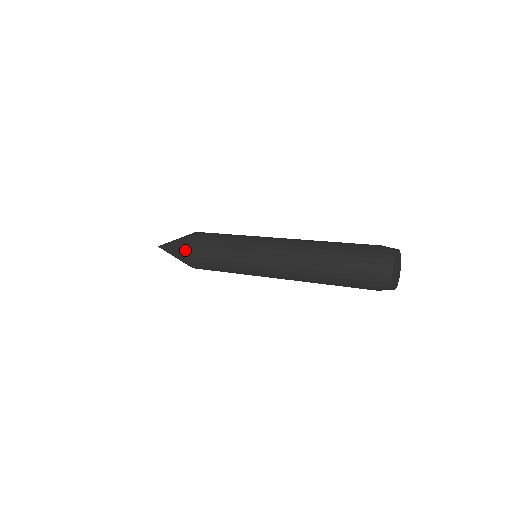
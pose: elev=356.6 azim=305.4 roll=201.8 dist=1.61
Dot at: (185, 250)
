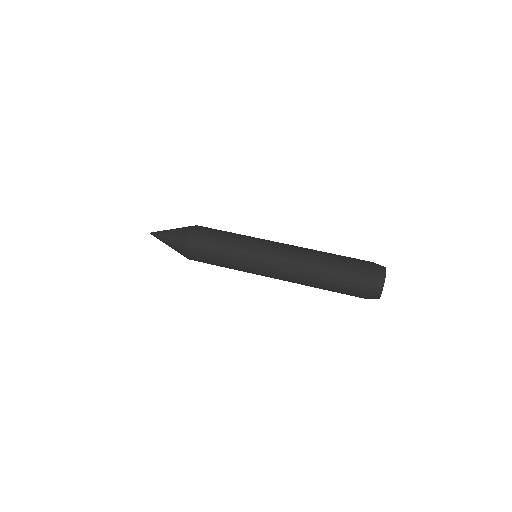
Dot at: (188, 241)
